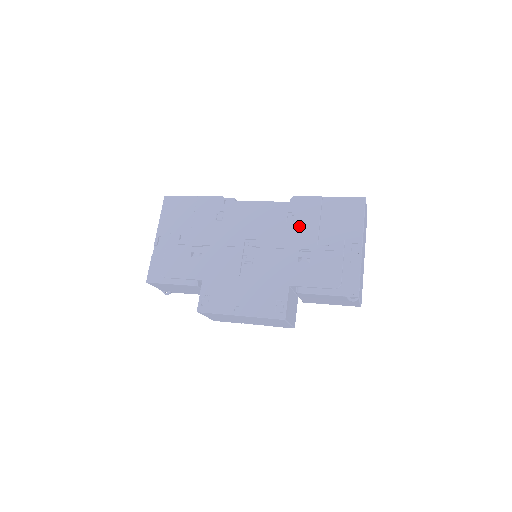
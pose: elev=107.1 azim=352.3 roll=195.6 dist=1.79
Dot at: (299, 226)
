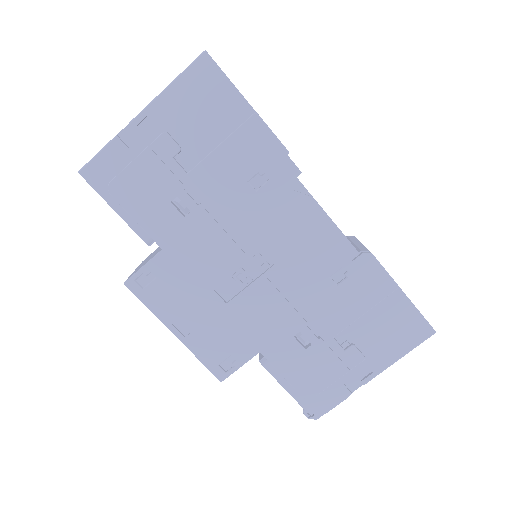
Dot at: (338, 297)
